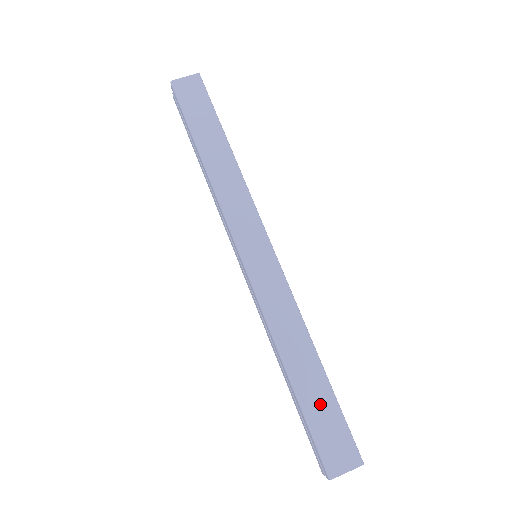
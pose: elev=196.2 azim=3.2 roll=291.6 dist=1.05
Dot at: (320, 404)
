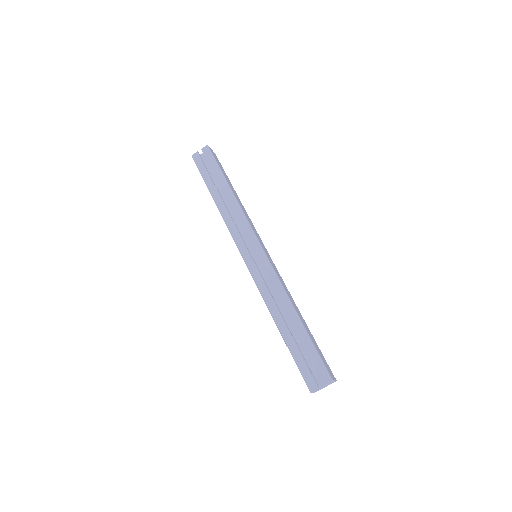
Dot at: (313, 340)
